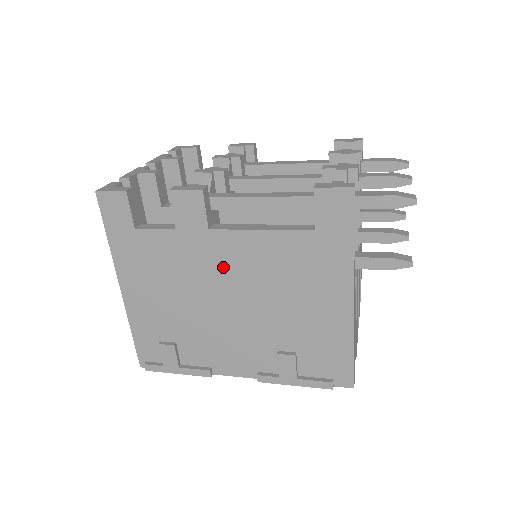
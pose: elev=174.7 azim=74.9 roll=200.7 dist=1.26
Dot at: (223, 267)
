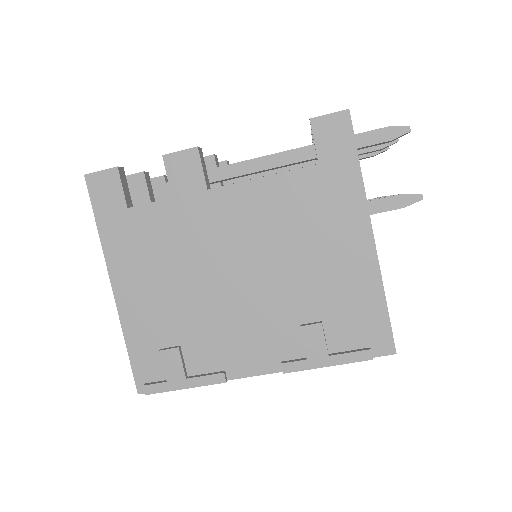
Dot at: (227, 231)
